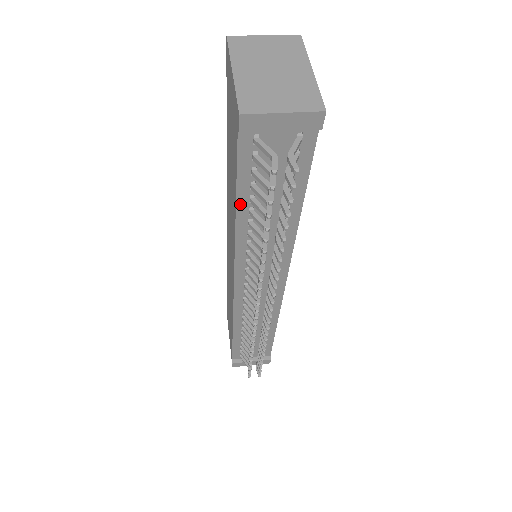
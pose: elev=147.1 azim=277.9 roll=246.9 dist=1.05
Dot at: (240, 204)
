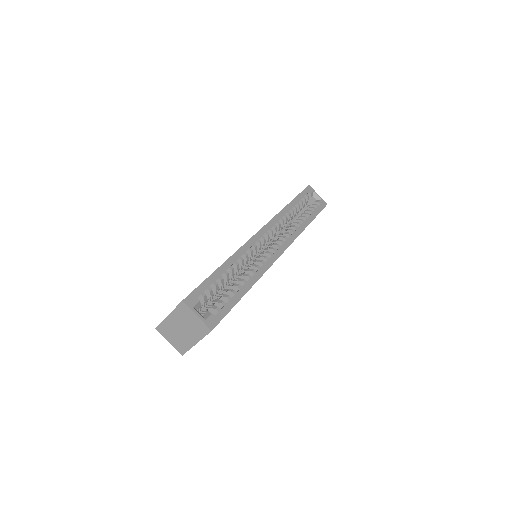
Dot at: occluded
